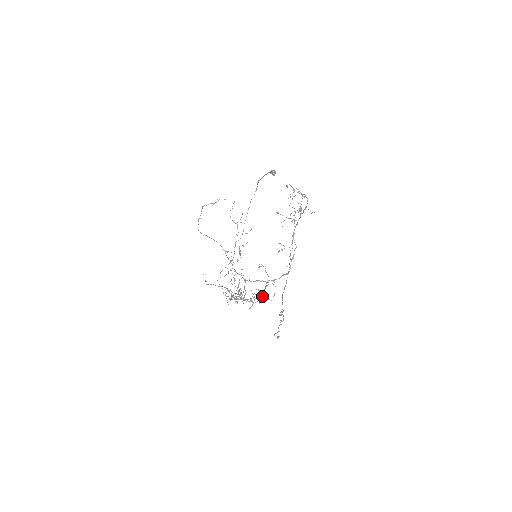
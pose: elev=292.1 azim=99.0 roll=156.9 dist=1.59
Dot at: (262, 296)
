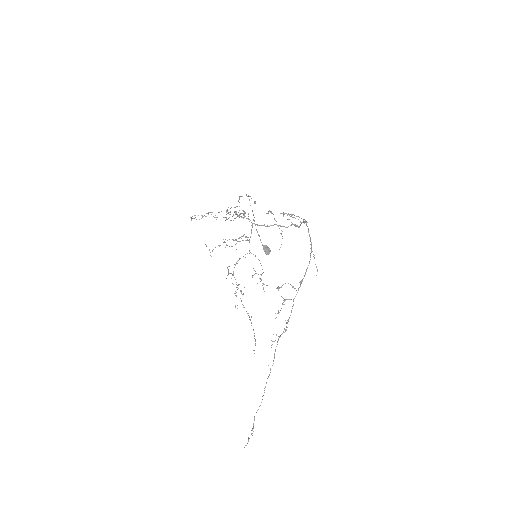
Dot at: occluded
